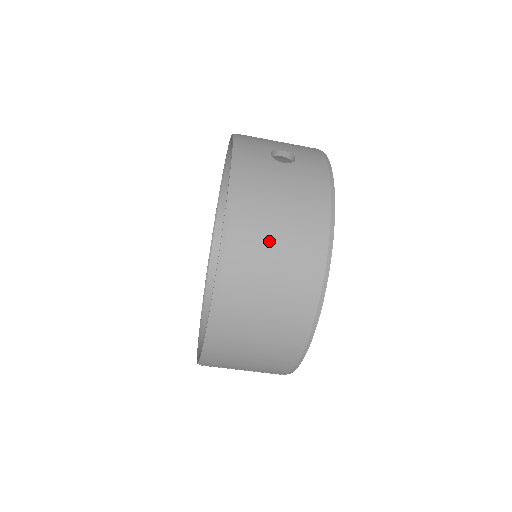
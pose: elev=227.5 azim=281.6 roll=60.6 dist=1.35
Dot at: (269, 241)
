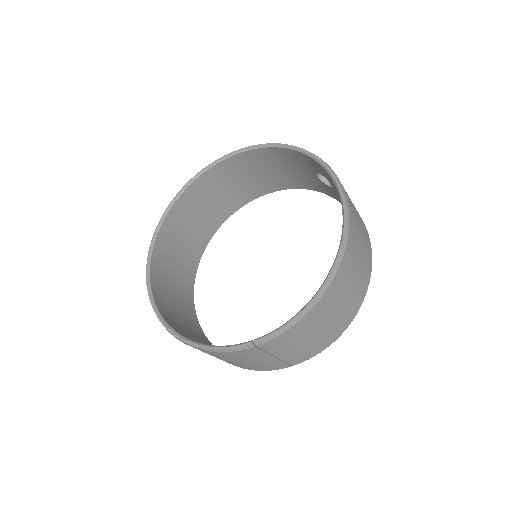
Dot at: (359, 232)
